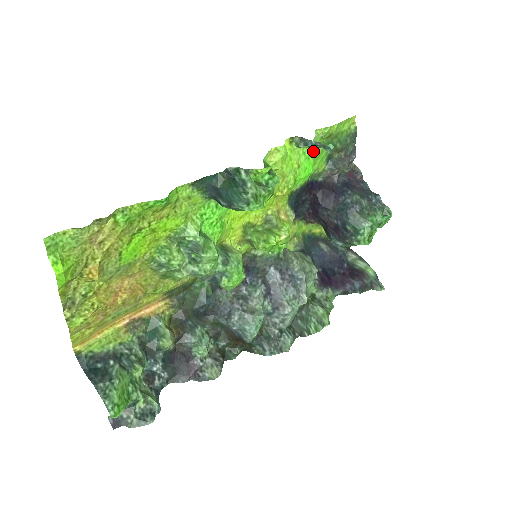
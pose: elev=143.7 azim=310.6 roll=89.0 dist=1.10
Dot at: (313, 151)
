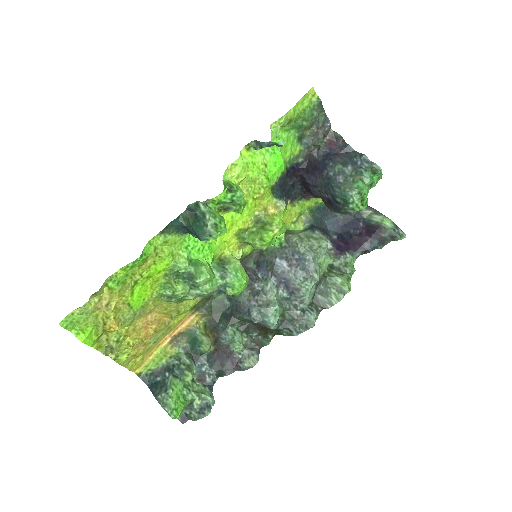
Dot at: occluded
